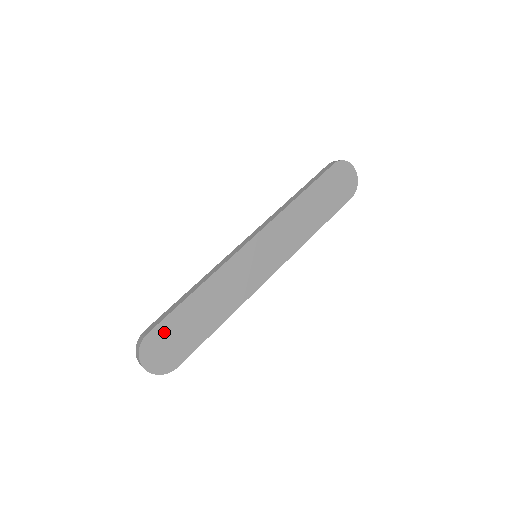
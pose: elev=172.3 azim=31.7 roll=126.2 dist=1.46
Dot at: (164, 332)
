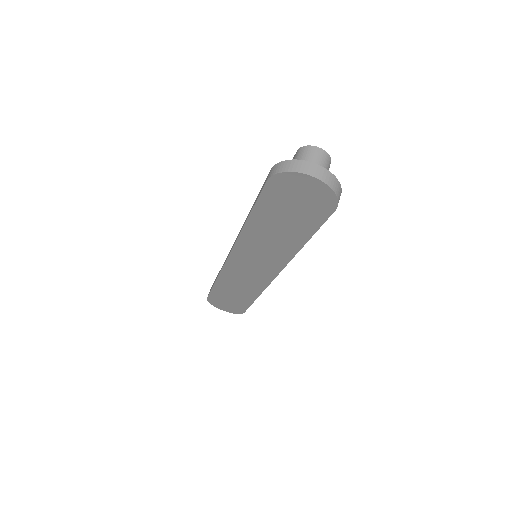
Dot at: (217, 299)
